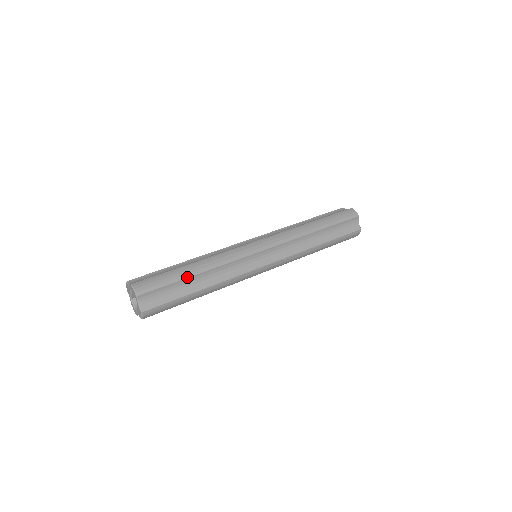
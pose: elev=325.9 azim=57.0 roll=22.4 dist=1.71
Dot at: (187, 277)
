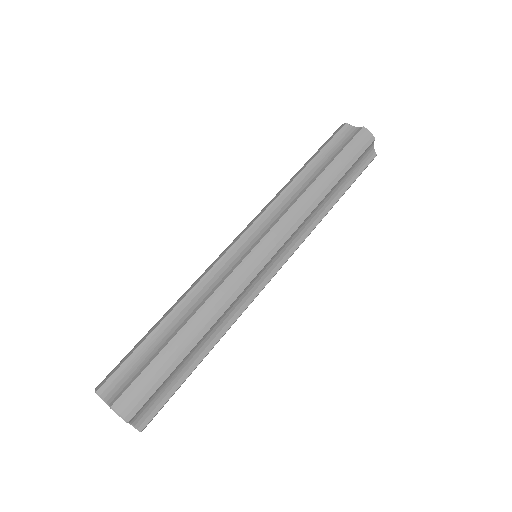
Dot at: (186, 355)
